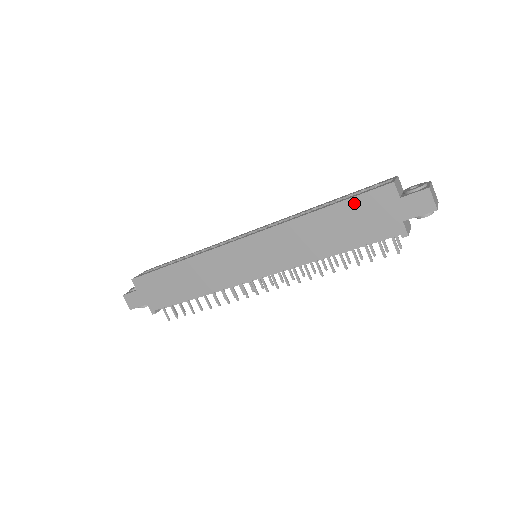
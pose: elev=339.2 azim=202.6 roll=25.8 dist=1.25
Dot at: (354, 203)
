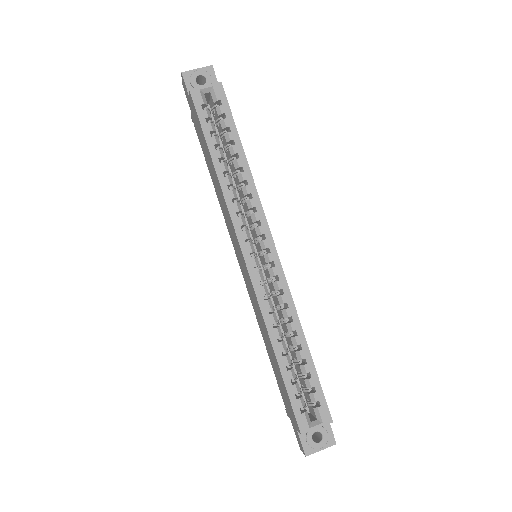
Dot at: (286, 391)
